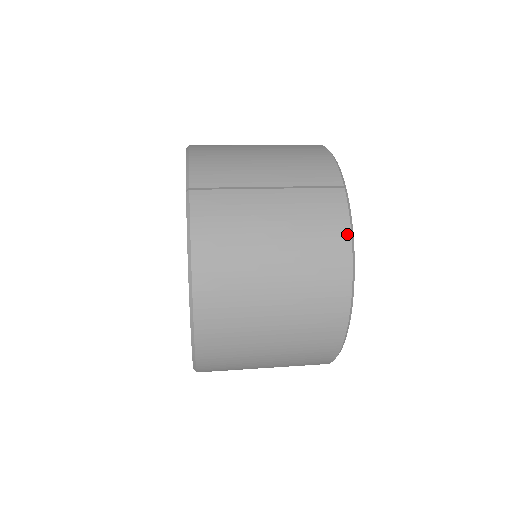
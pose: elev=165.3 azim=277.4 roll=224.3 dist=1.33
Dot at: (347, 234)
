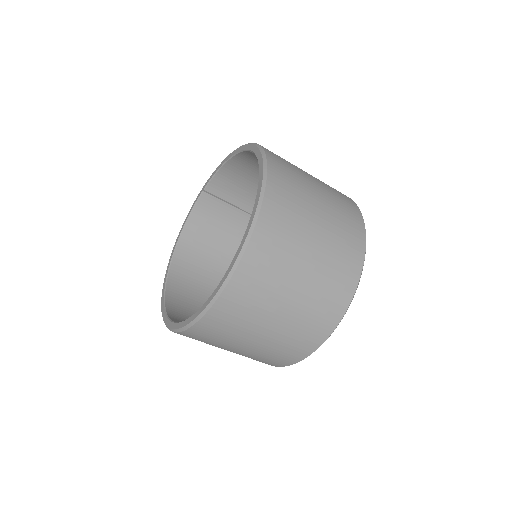
Dot at: occluded
